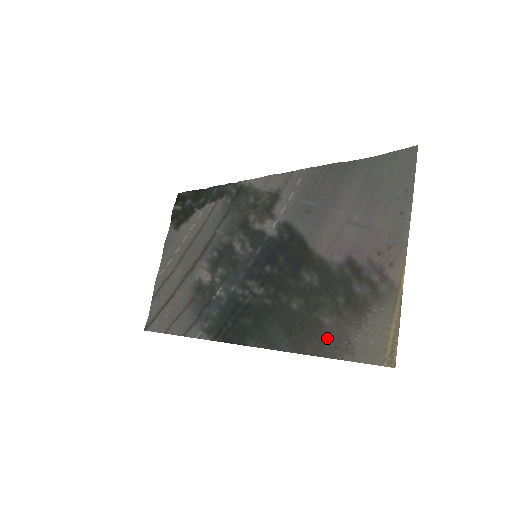
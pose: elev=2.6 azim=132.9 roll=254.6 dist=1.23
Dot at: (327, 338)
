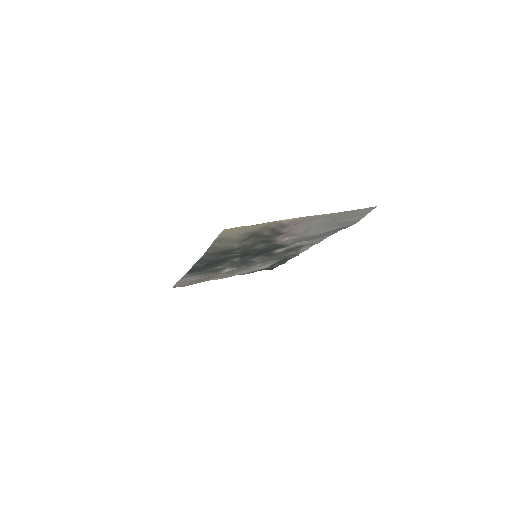
Dot at: (223, 246)
